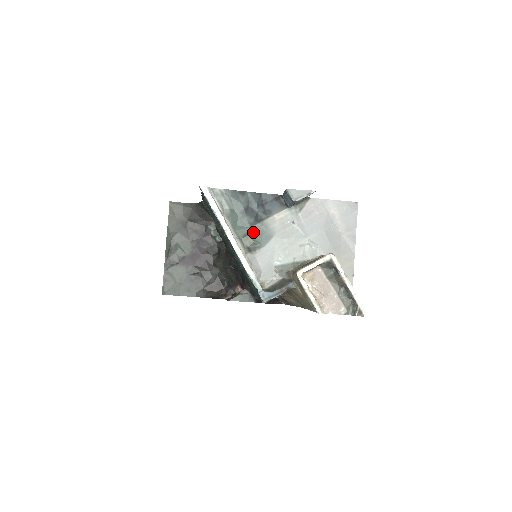
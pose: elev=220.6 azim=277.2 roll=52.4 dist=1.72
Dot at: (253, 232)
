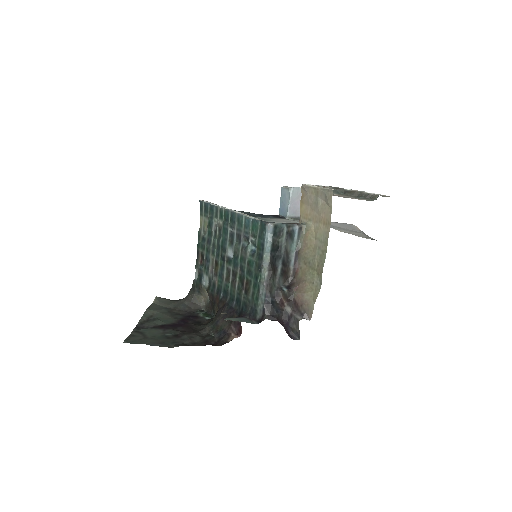
Dot at: (252, 216)
